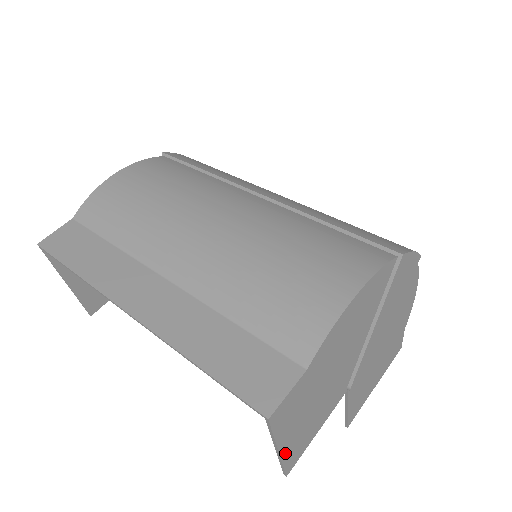
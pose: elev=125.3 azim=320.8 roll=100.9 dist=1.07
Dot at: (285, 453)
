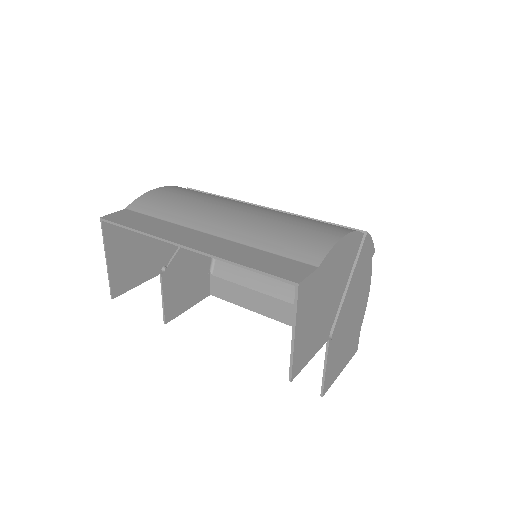
Dot at: (296, 346)
